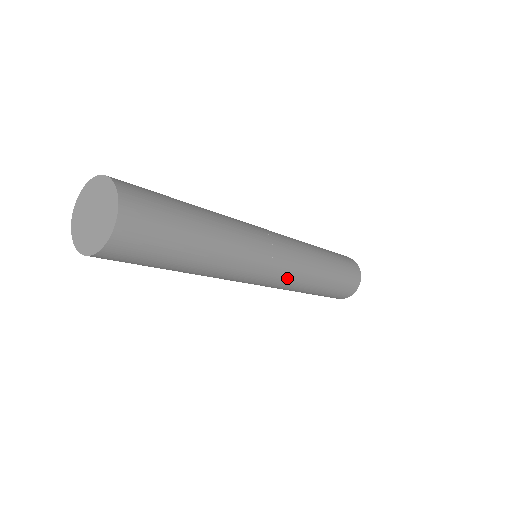
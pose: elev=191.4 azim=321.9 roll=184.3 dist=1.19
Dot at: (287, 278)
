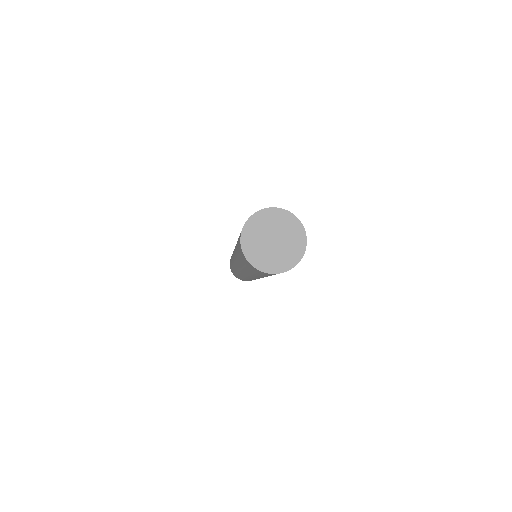
Dot at: occluded
